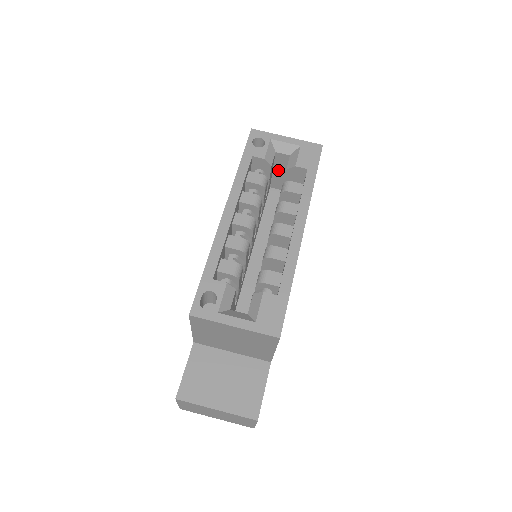
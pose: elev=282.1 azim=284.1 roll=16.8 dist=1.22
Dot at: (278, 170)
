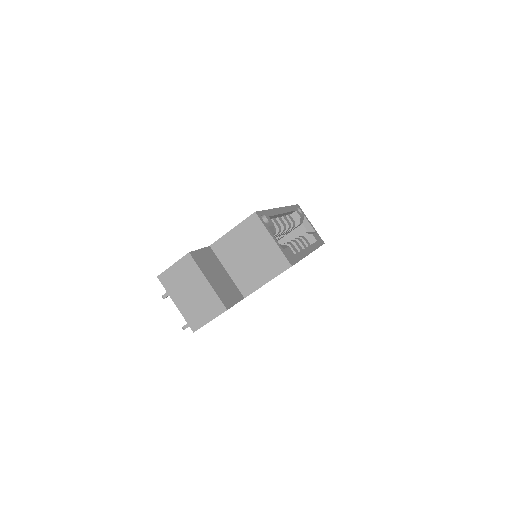
Dot at: (291, 236)
